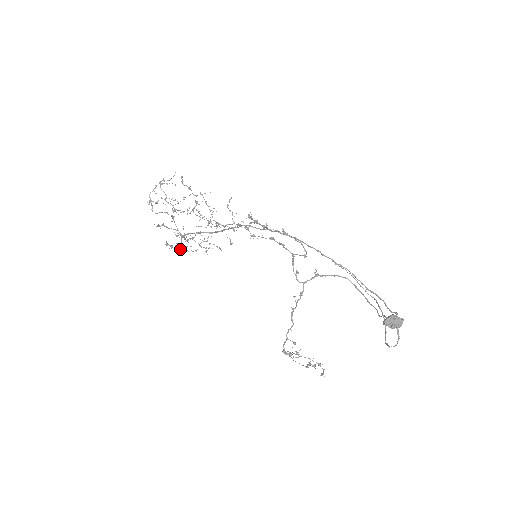
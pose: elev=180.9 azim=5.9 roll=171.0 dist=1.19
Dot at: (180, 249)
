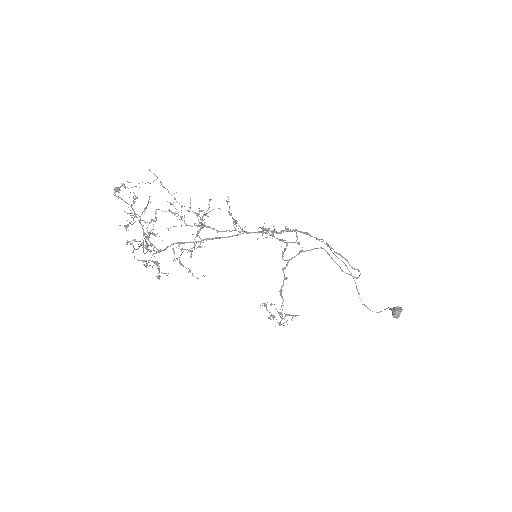
Dot at: (157, 264)
